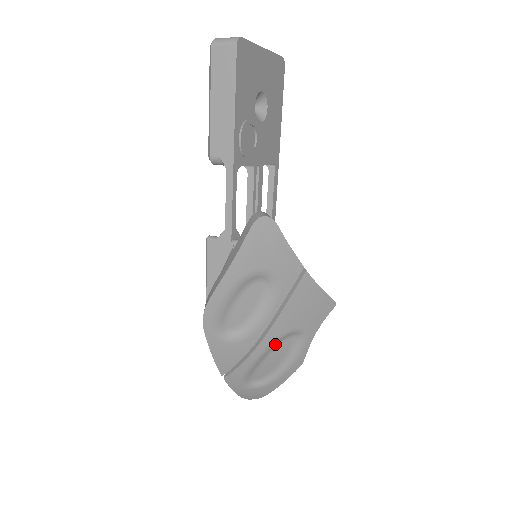
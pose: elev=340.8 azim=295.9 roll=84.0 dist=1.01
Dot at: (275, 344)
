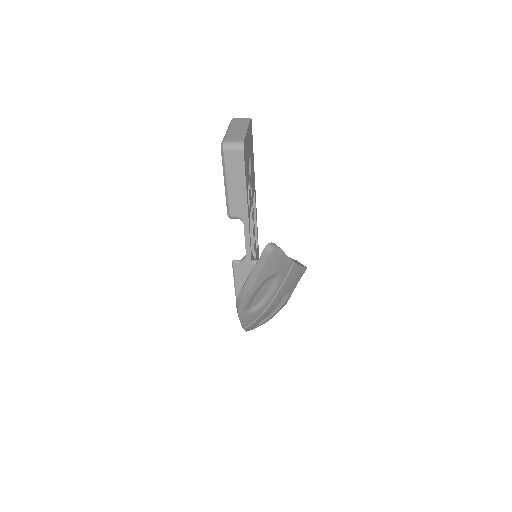
Dot at: occluded
